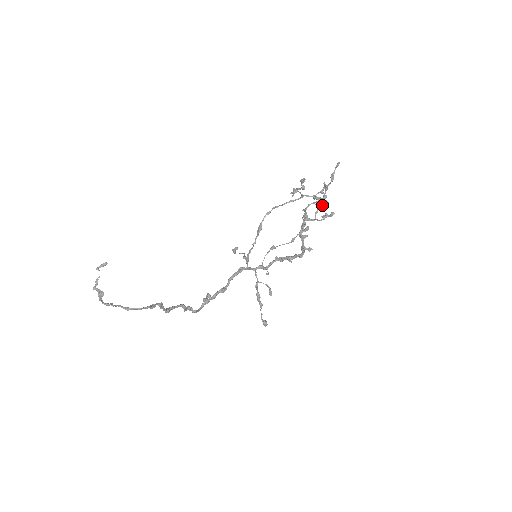
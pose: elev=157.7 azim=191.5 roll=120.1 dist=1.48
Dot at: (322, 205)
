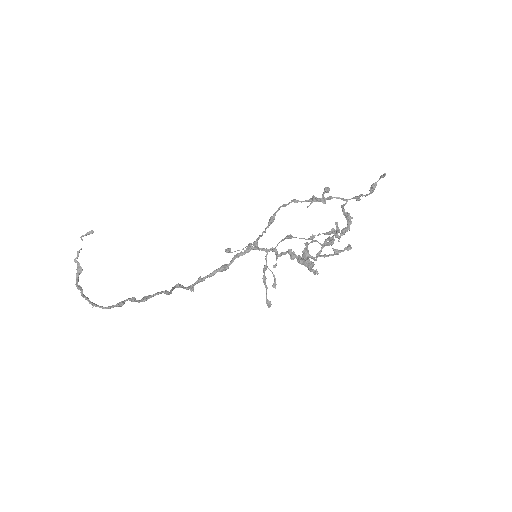
Dot at: (341, 230)
